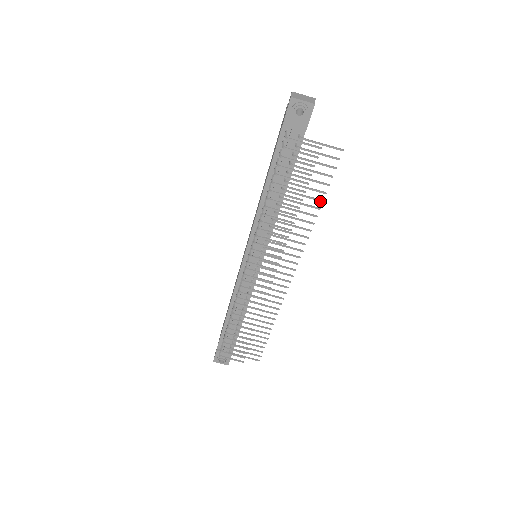
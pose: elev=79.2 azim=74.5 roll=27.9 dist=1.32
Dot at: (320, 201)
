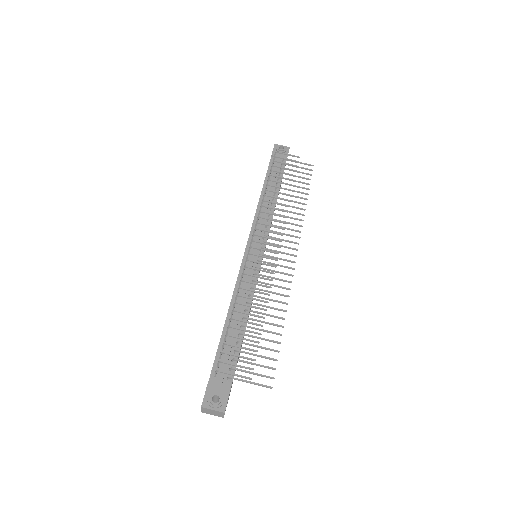
Dot at: (306, 194)
